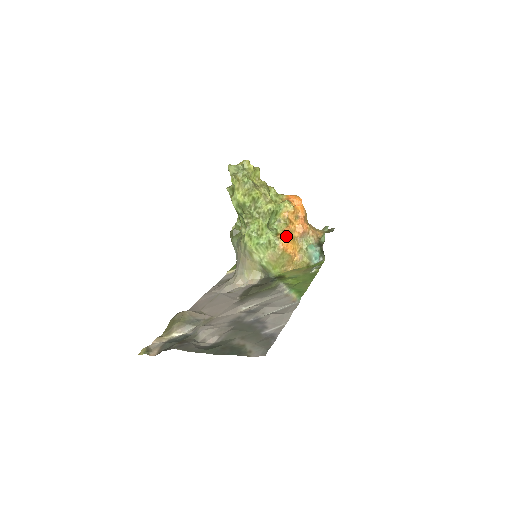
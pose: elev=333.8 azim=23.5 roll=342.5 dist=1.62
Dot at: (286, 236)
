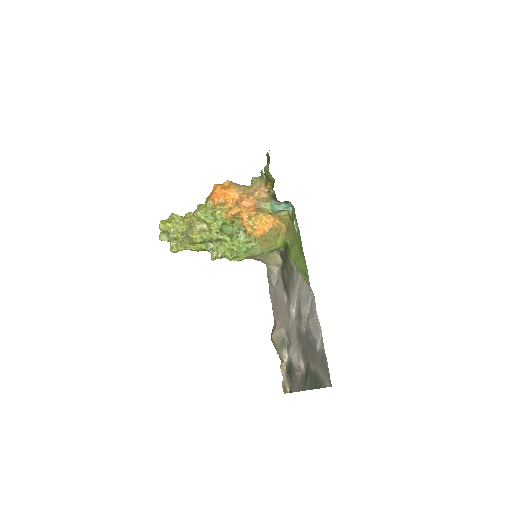
Dot at: (250, 228)
